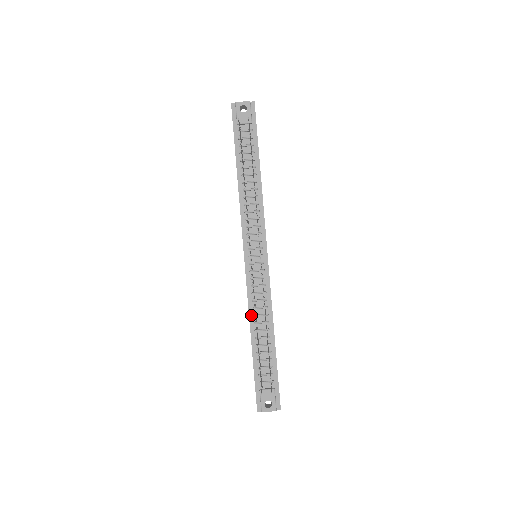
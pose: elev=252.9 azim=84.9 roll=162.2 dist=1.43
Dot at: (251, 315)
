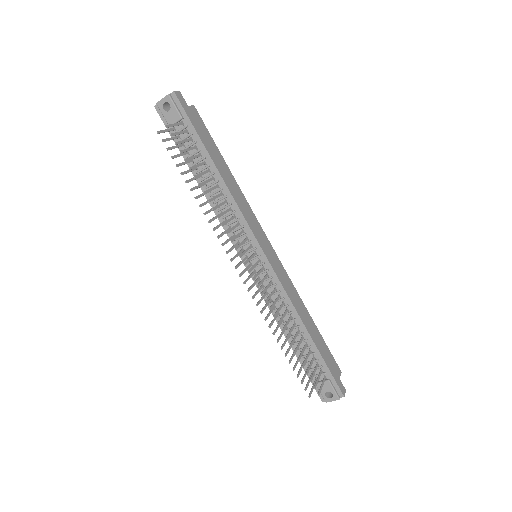
Dot at: occluded
